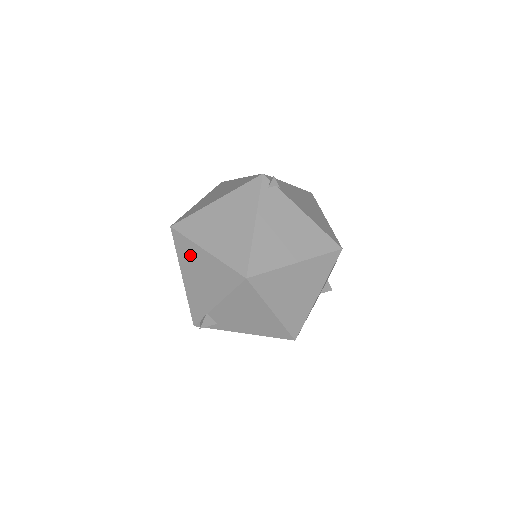
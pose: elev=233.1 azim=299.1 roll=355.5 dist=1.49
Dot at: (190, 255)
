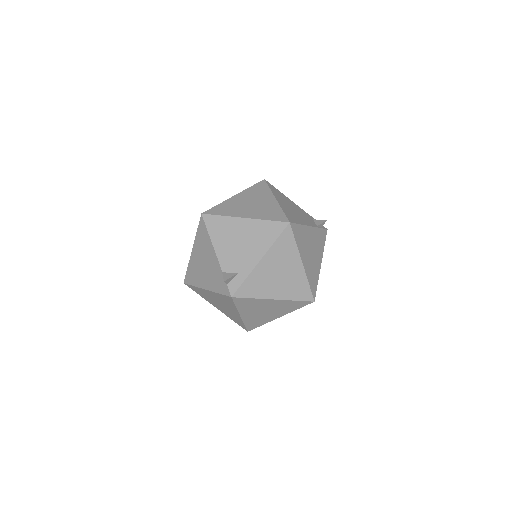
Dot at: (194, 270)
